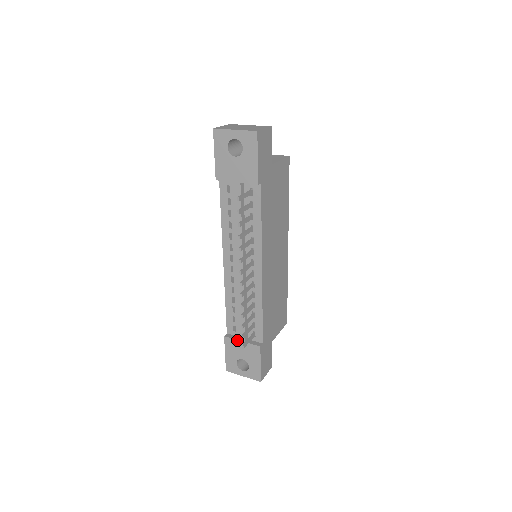
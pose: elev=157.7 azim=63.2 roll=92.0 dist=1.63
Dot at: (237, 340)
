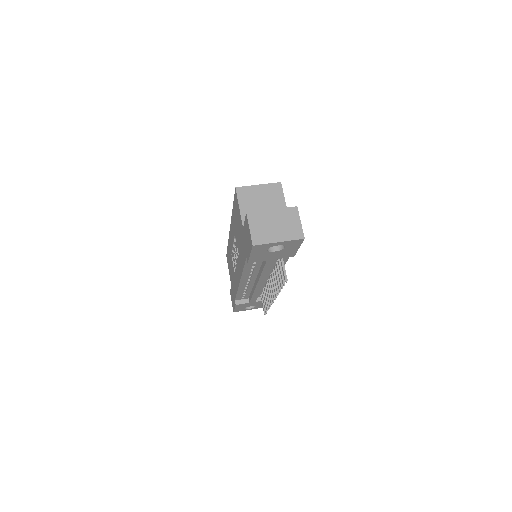
Dot at: (248, 303)
